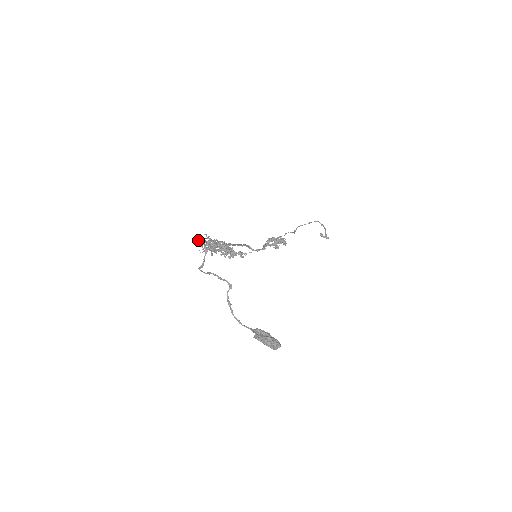
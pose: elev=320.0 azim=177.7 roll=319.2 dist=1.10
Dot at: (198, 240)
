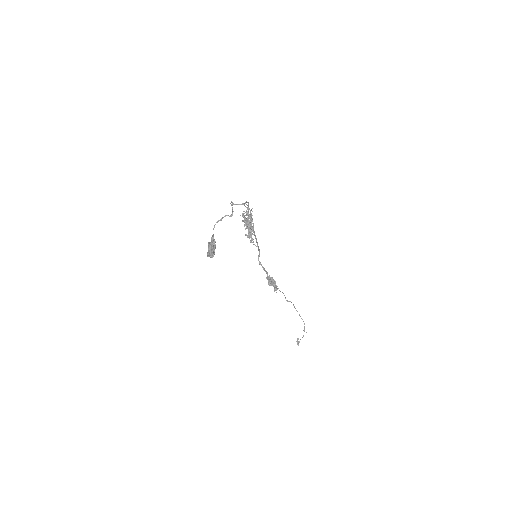
Dot at: (247, 205)
